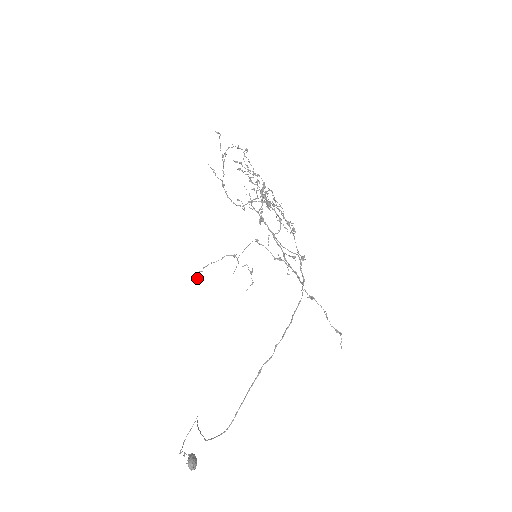
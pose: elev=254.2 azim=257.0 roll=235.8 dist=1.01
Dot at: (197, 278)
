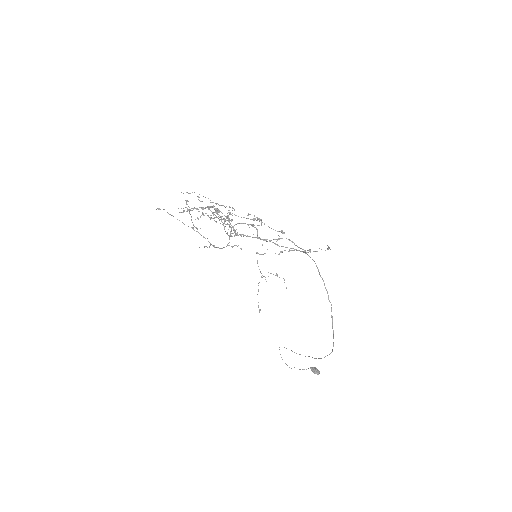
Dot at: (260, 310)
